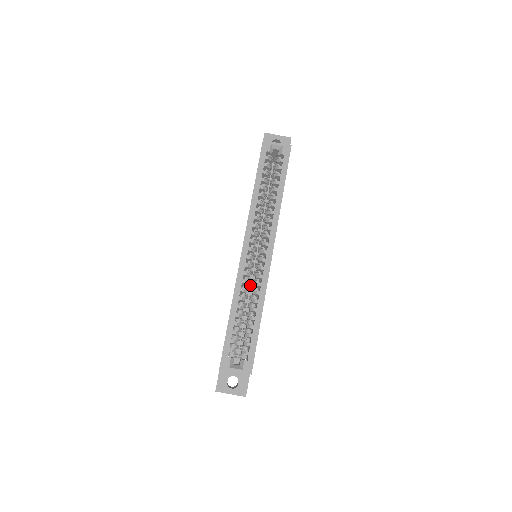
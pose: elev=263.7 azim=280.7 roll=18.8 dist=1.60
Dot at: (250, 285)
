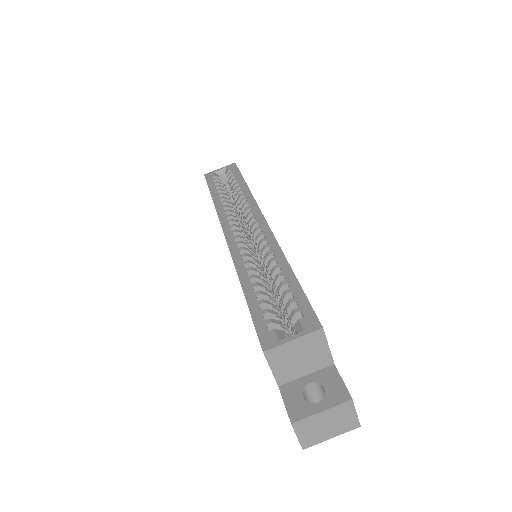
Dot at: occluded
